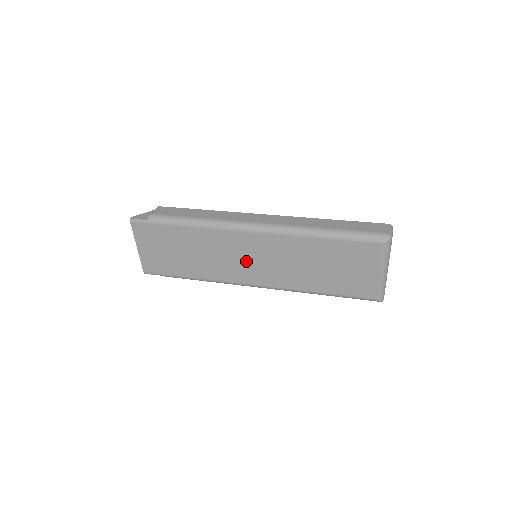
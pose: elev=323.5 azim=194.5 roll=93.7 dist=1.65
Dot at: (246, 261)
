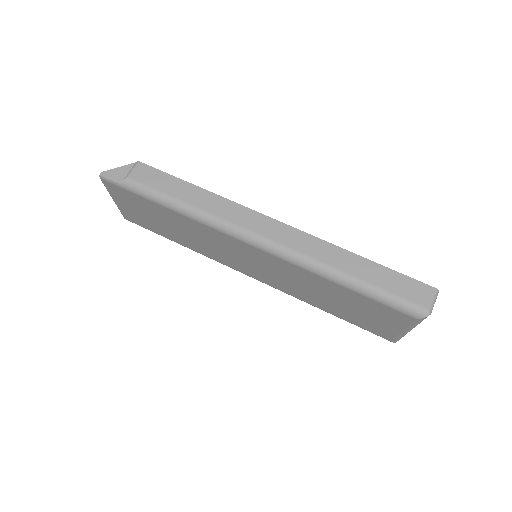
Dot at: (242, 260)
